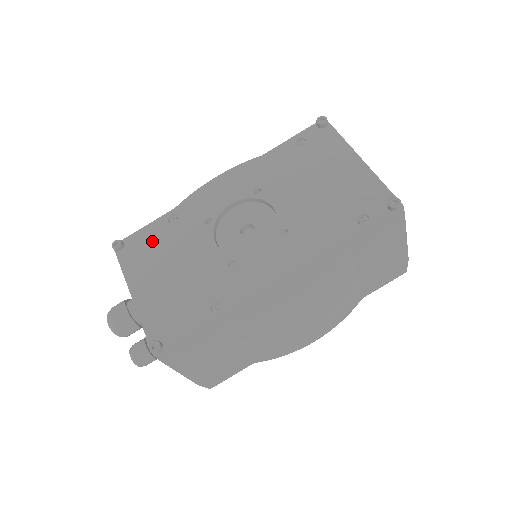
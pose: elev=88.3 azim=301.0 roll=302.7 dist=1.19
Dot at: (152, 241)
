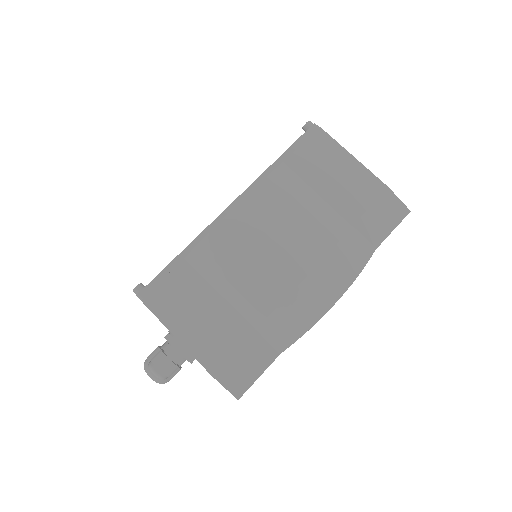
Dot at: occluded
